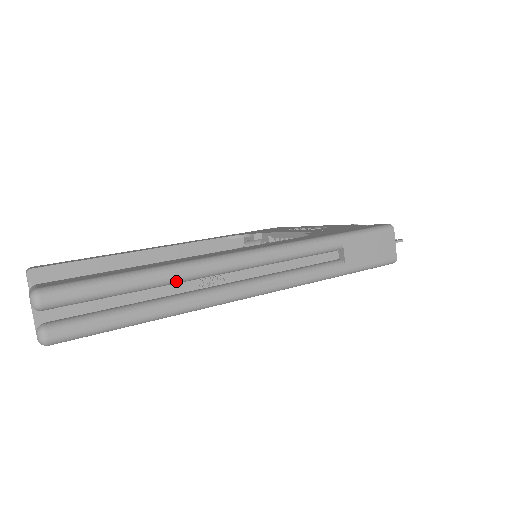
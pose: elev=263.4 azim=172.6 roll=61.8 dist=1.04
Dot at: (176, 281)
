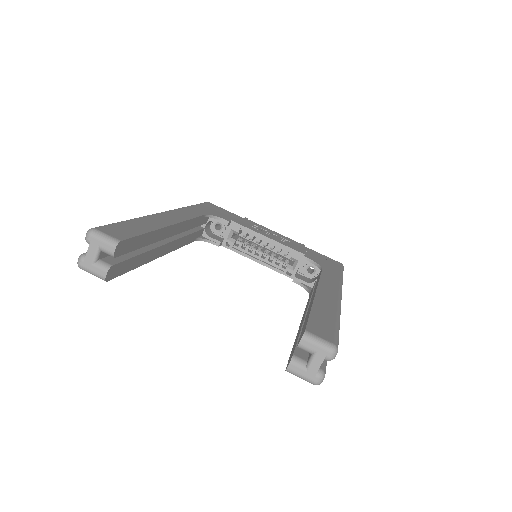
Dot at: occluded
